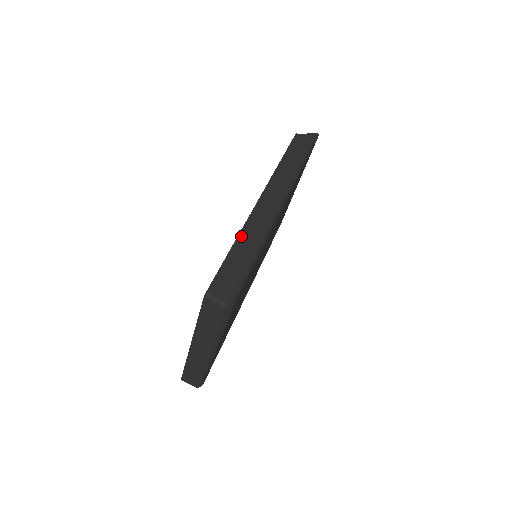
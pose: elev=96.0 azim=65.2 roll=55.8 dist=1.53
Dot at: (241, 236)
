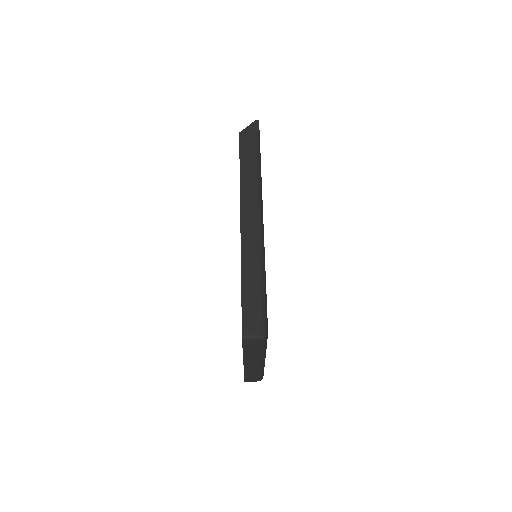
Dot at: (244, 268)
